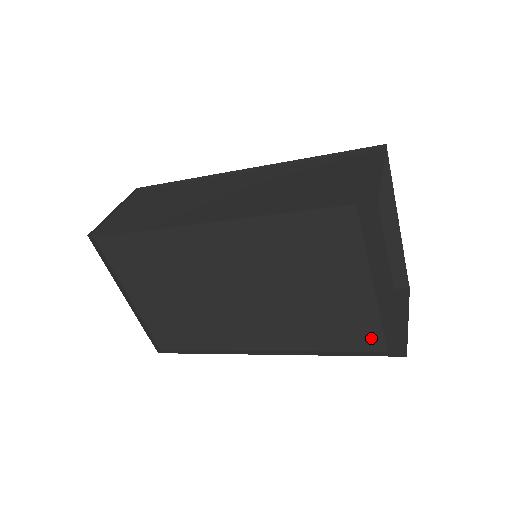
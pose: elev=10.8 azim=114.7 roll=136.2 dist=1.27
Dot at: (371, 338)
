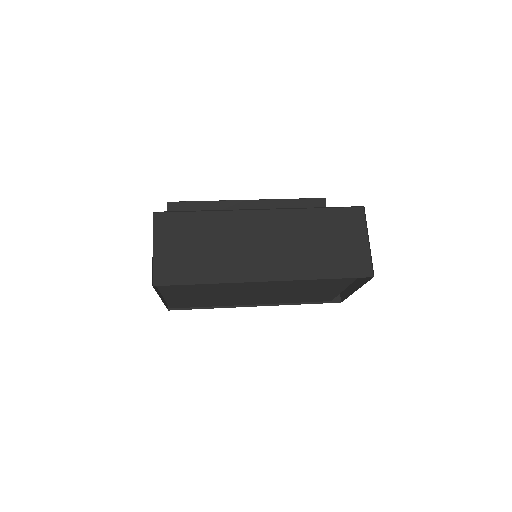
Dot at: (326, 299)
